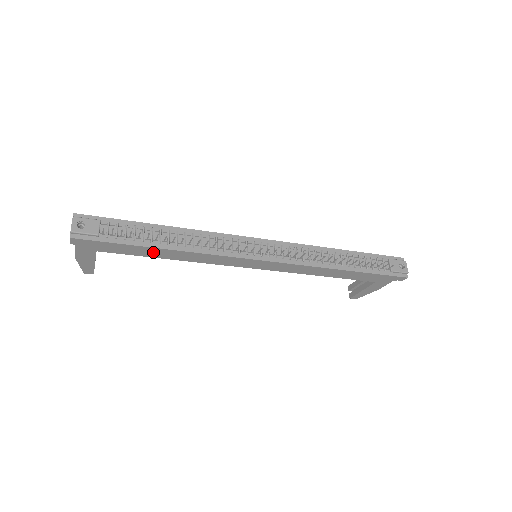
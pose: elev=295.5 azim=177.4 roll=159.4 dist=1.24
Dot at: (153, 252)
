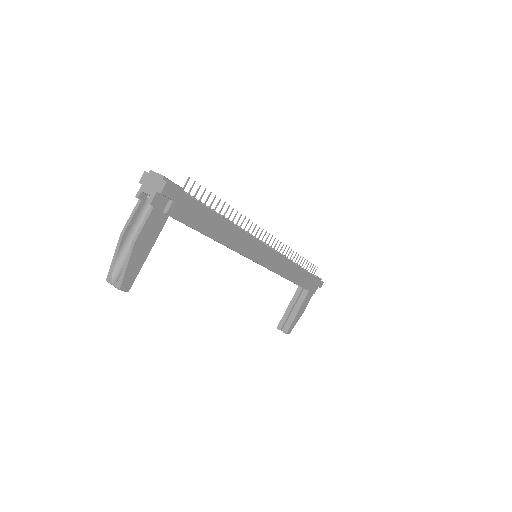
Dot at: (214, 225)
